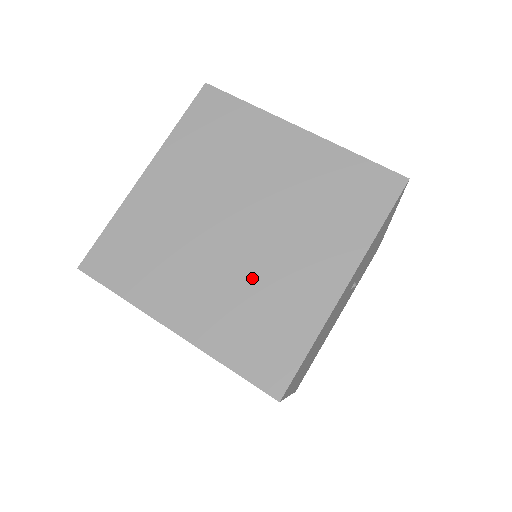
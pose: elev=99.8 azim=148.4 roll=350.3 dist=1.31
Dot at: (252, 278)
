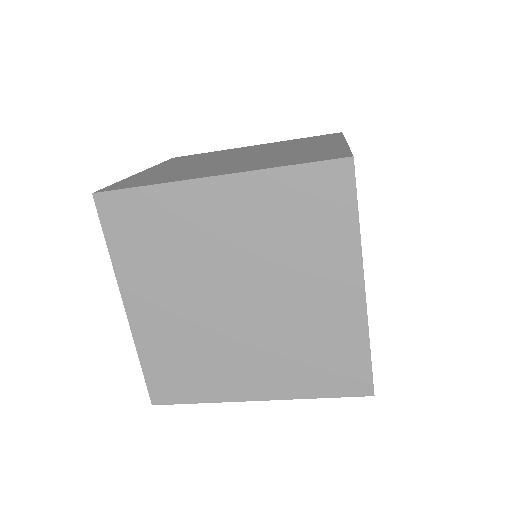
Dot at: (270, 157)
